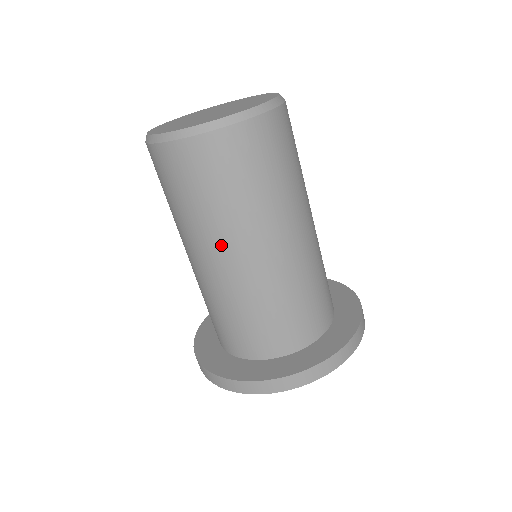
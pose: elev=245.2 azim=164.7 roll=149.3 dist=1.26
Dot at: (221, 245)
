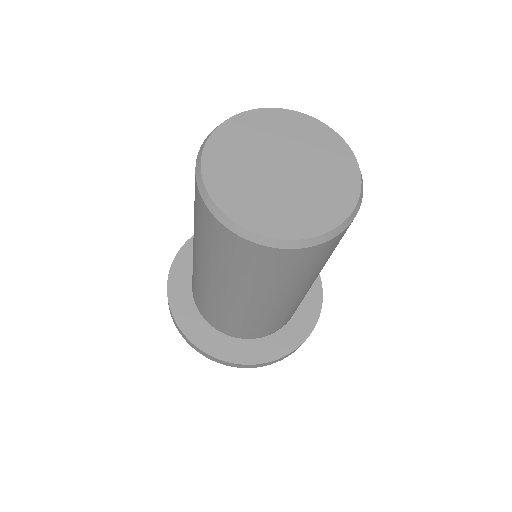
Dot at: (210, 274)
